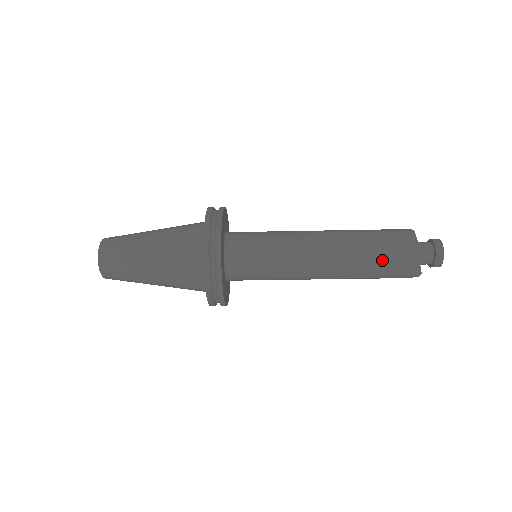
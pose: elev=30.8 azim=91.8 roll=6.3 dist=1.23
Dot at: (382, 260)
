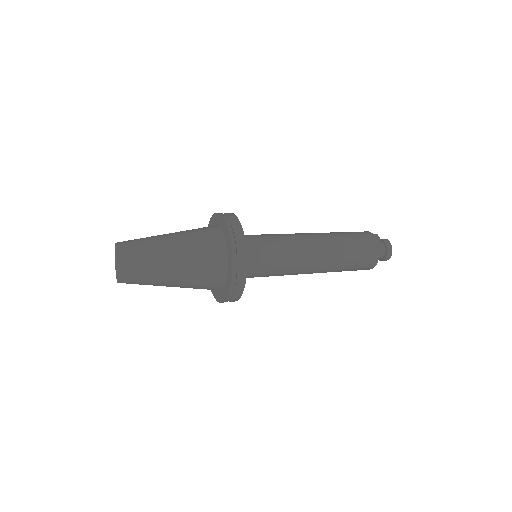
Dot at: occluded
